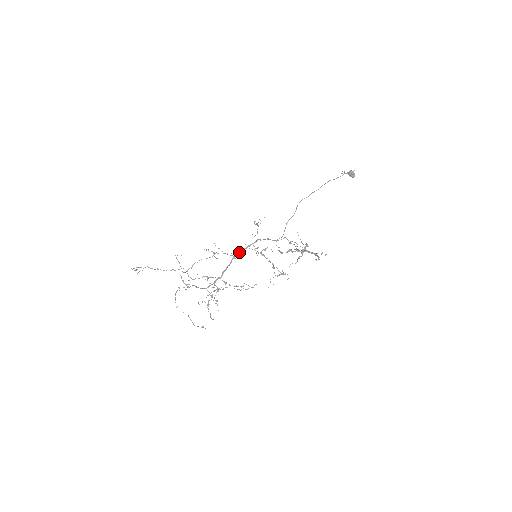
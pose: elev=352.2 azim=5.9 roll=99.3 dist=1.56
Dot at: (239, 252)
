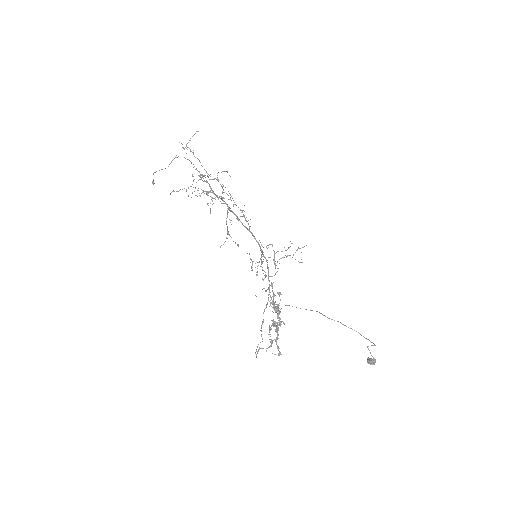
Dot at: occluded
